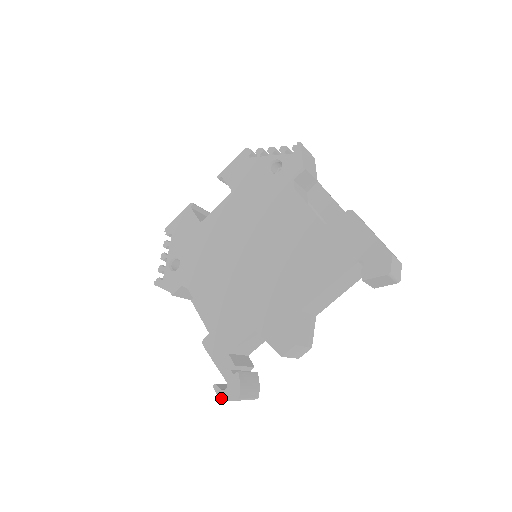
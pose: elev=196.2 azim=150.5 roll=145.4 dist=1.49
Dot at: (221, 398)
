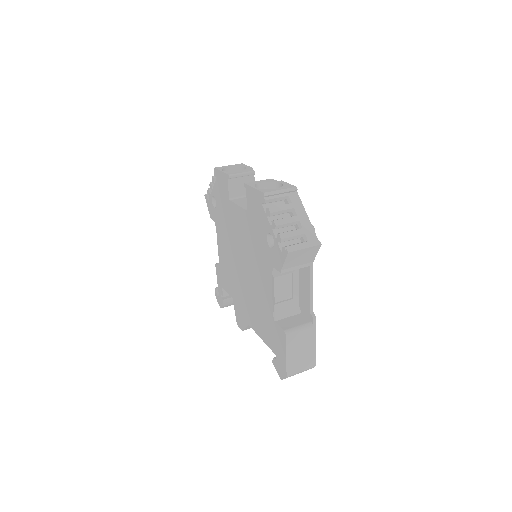
Dot at: (216, 297)
